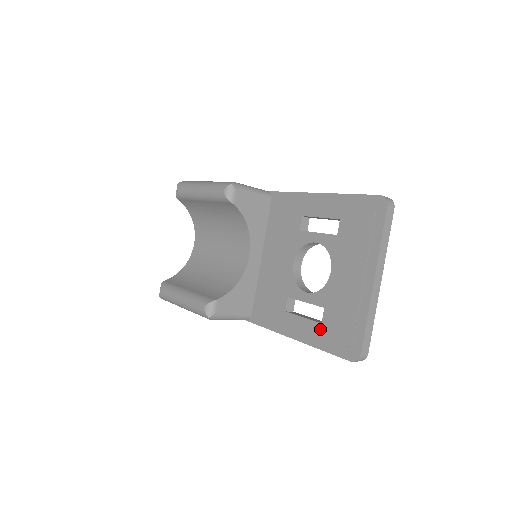
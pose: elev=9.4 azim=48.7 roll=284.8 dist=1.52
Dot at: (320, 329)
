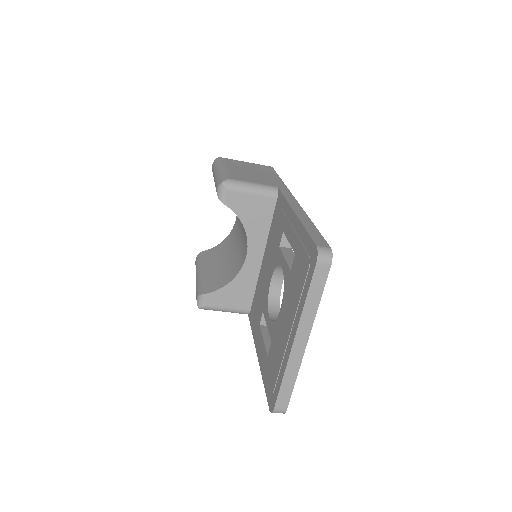
Dot at: (266, 361)
